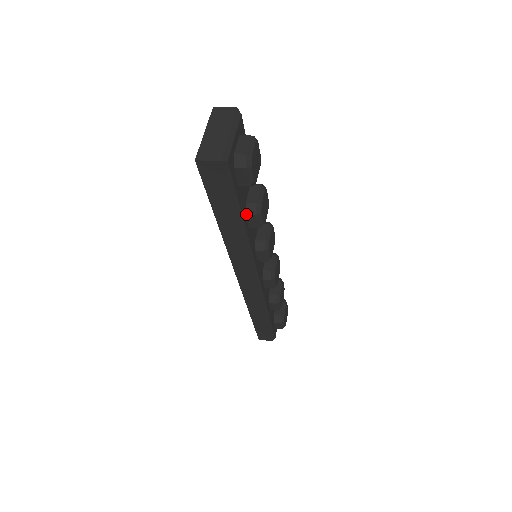
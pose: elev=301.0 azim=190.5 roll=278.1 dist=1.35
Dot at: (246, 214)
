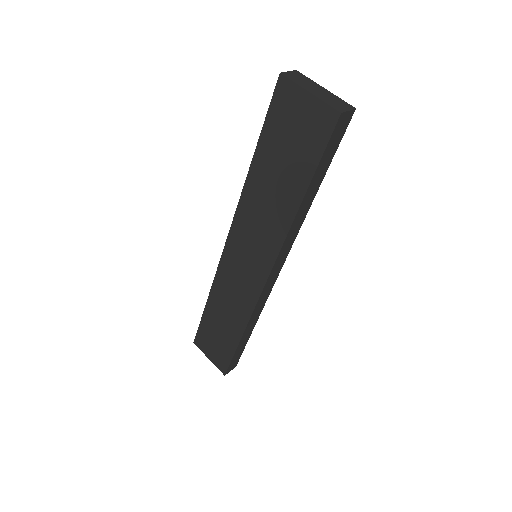
Dot at: occluded
